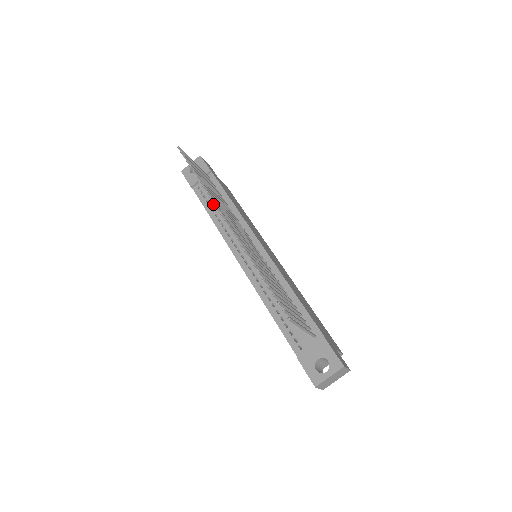
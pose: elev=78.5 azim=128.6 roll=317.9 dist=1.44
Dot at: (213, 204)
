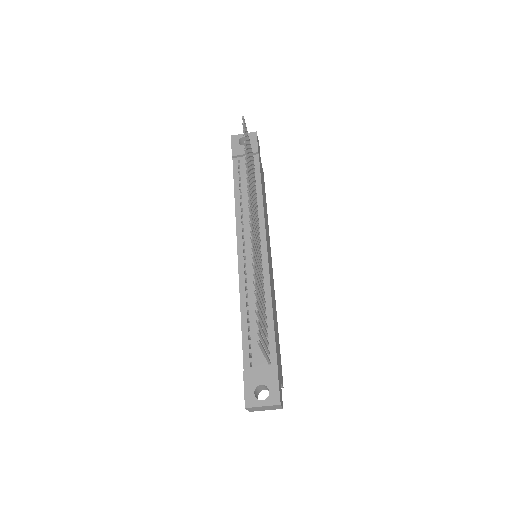
Dot at: (244, 185)
